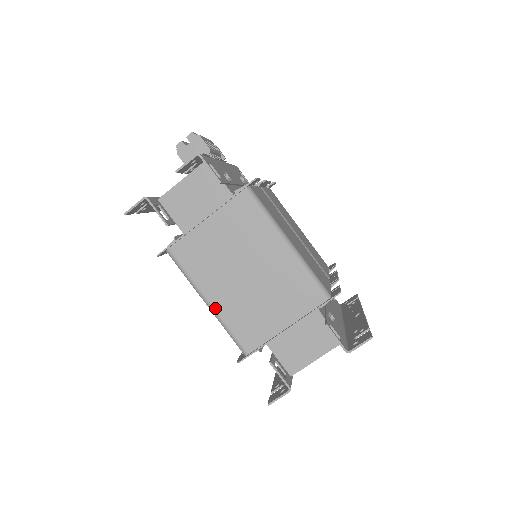
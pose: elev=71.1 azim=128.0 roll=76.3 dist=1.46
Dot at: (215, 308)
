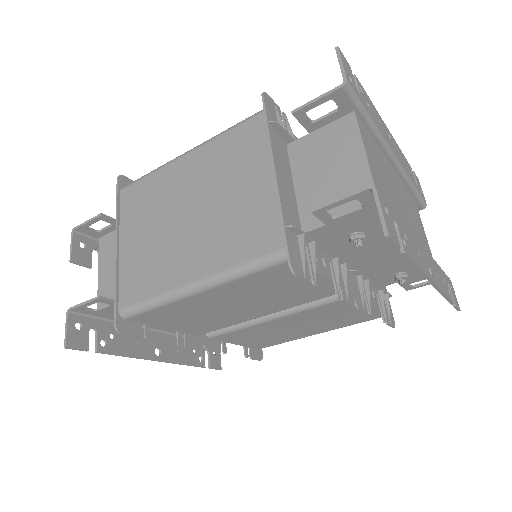
Dot at: (205, 276)
